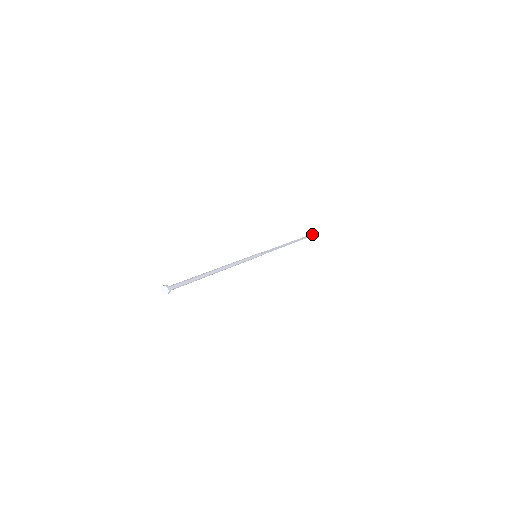
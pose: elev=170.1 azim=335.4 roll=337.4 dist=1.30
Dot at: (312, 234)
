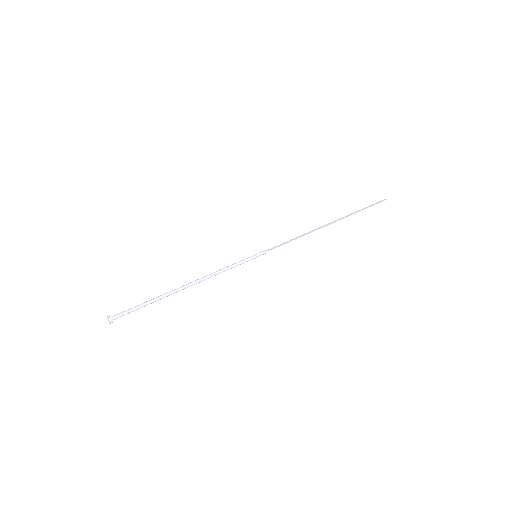
Dot at: (384, 199)
